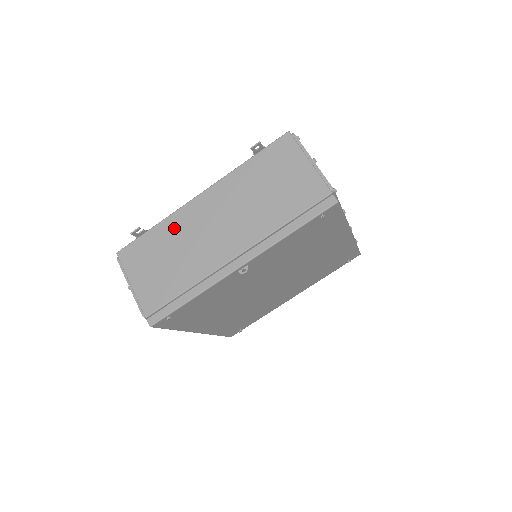
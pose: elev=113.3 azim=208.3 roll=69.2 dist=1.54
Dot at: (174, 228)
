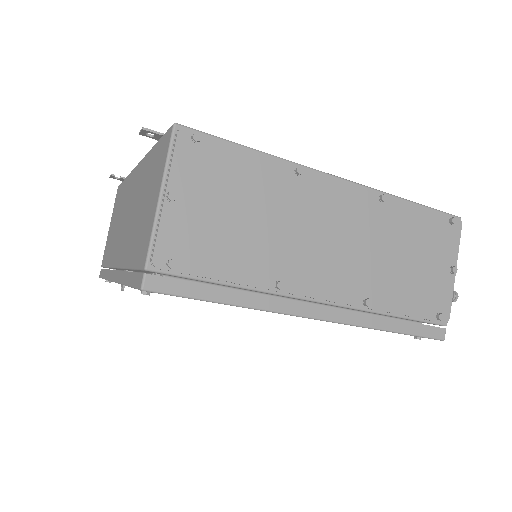
Dot at: (125, 192)
